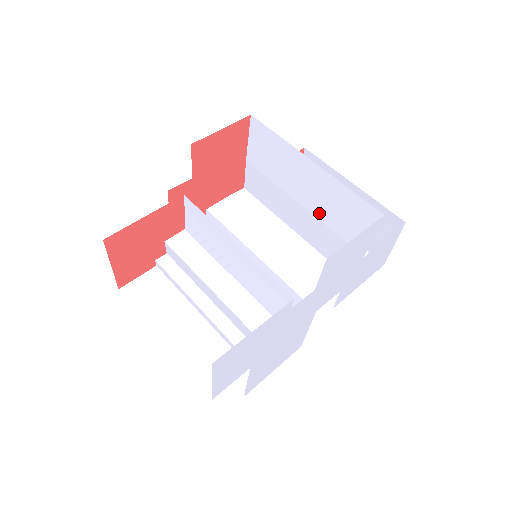
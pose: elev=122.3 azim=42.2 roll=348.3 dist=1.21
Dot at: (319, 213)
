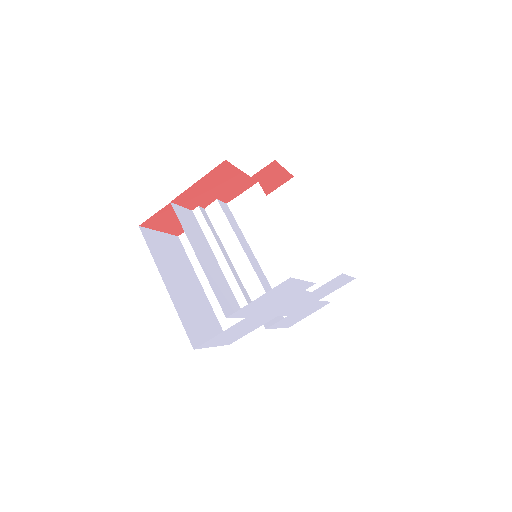
Dot at: occluded
